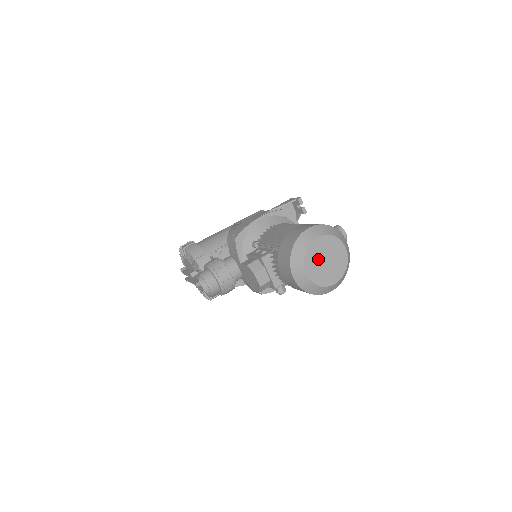
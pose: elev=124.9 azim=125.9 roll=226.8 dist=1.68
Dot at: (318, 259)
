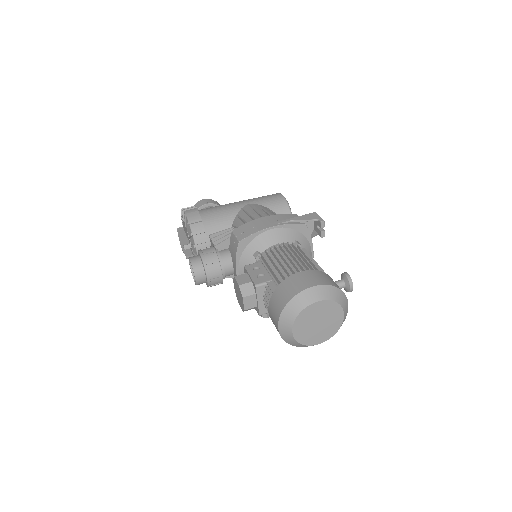
Dot at: (310, 320)
